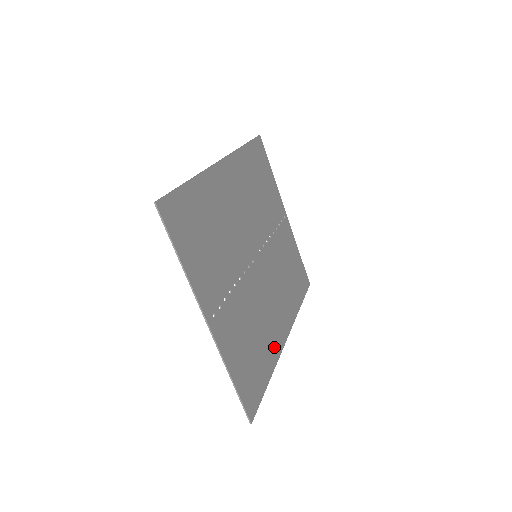
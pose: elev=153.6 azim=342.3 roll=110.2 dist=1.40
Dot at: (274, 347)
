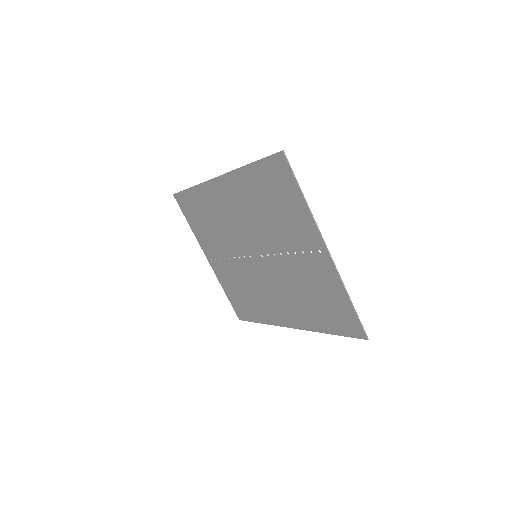
Dot at: (305, 320)
